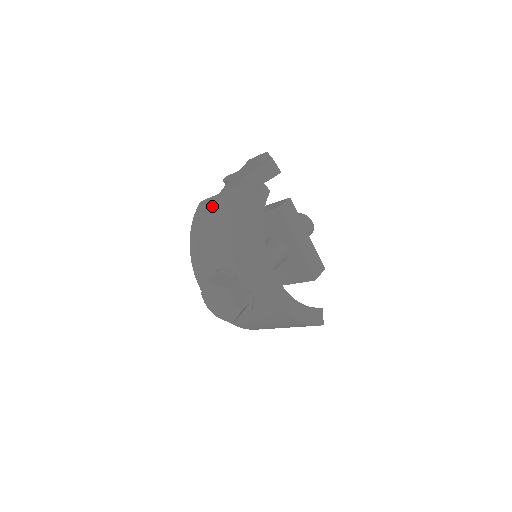
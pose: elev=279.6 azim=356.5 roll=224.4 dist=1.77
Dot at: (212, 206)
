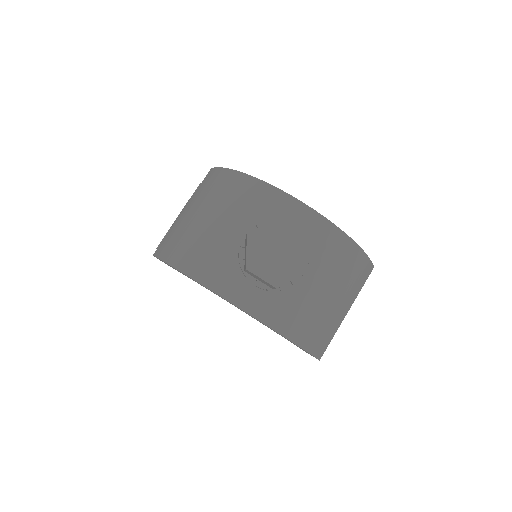
Dot at: (177, 227)
